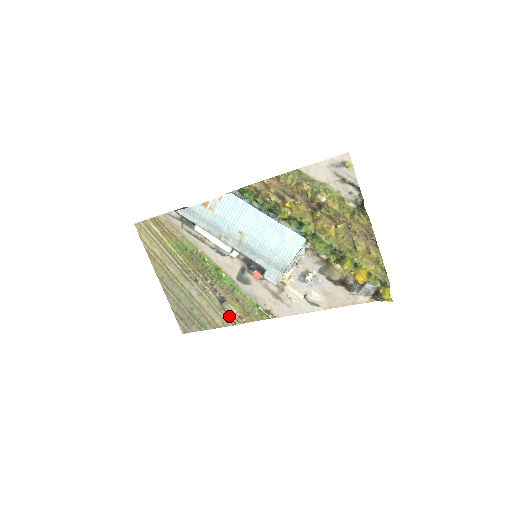
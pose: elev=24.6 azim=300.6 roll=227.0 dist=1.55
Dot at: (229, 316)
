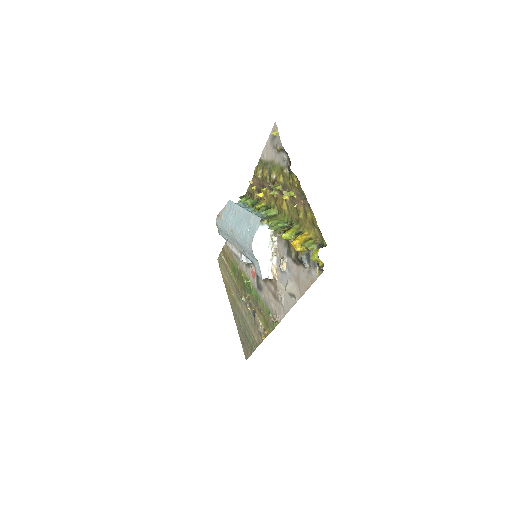
Dot at: (259, 330)
